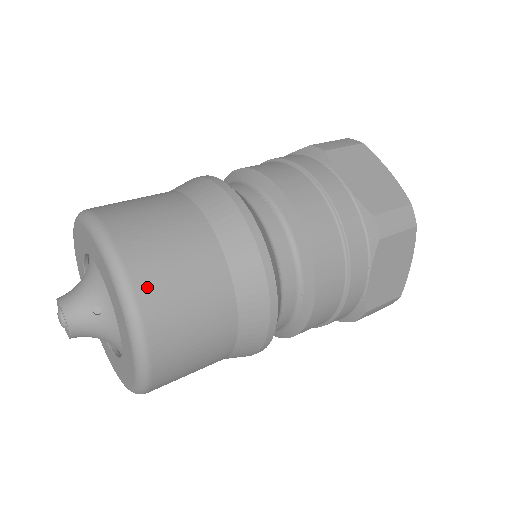
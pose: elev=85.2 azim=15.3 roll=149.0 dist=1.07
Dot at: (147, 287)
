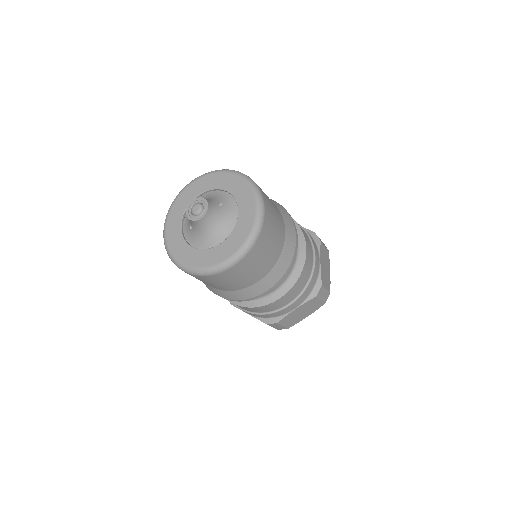
Dot at: occluded
